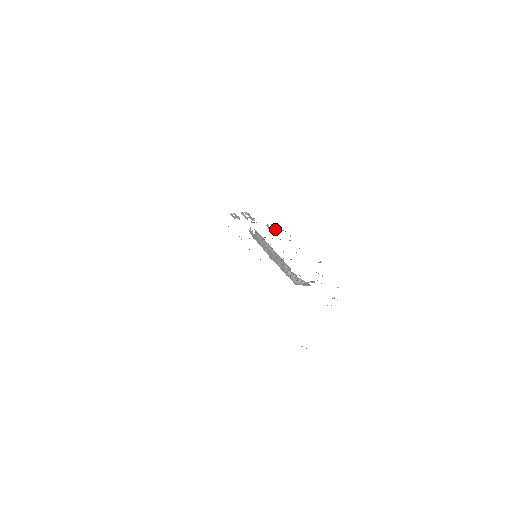
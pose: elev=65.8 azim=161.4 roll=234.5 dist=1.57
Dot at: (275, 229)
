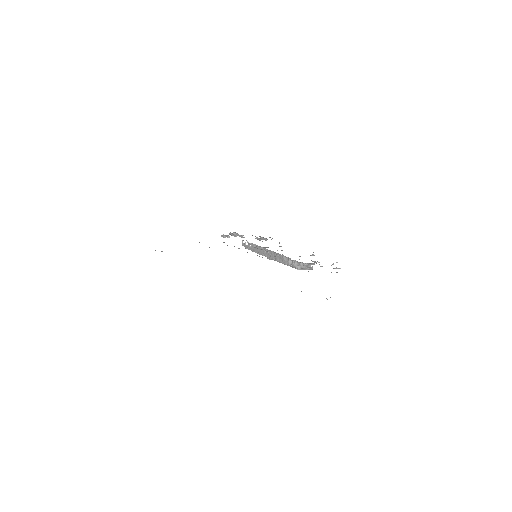
Dot at: (264, 239)
